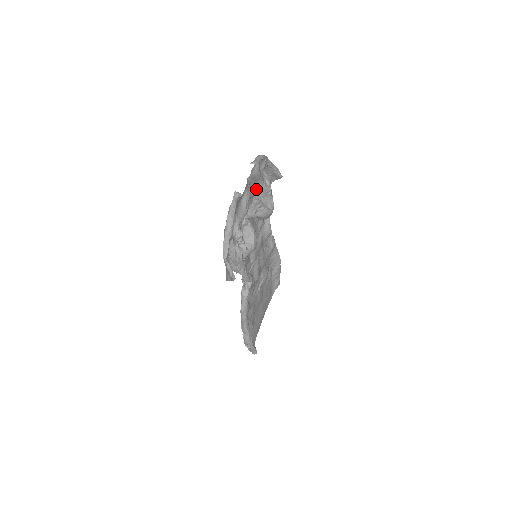
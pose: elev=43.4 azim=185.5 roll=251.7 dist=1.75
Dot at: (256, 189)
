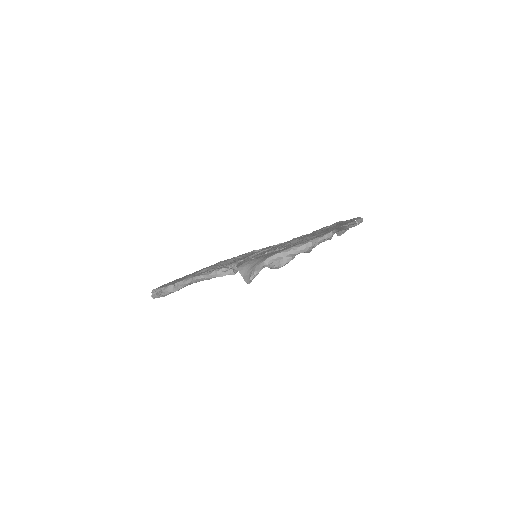
Dot at: occluded
